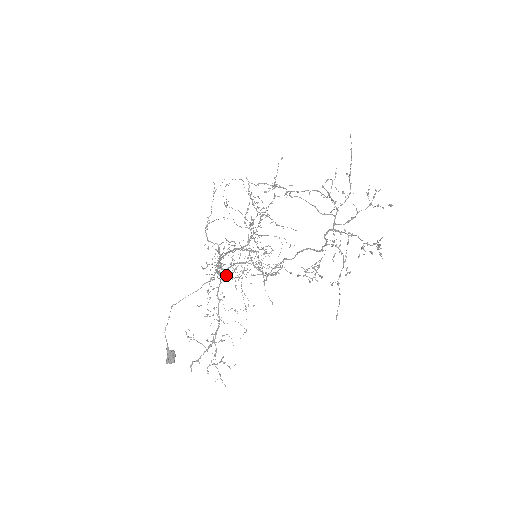
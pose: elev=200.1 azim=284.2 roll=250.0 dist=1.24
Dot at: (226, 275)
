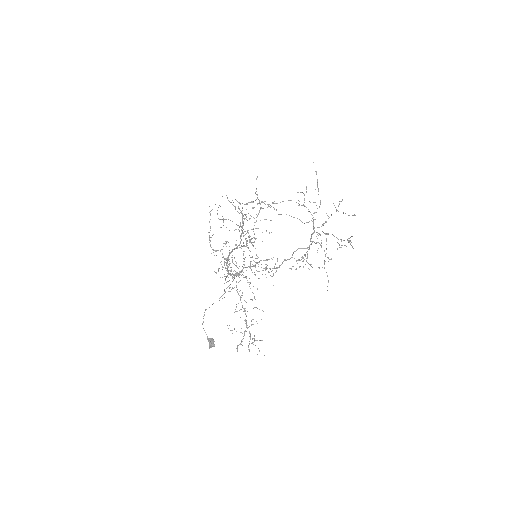
Dot at: occluded
